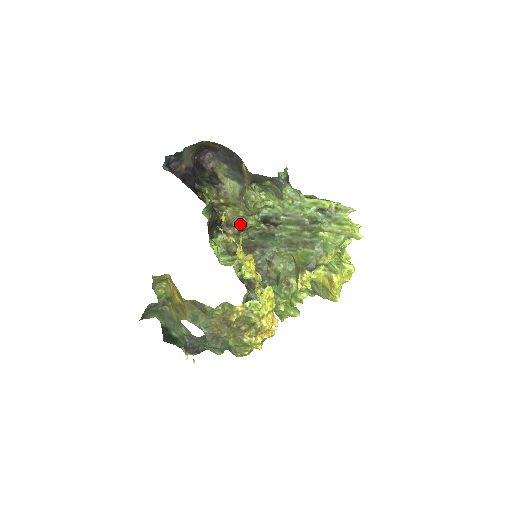
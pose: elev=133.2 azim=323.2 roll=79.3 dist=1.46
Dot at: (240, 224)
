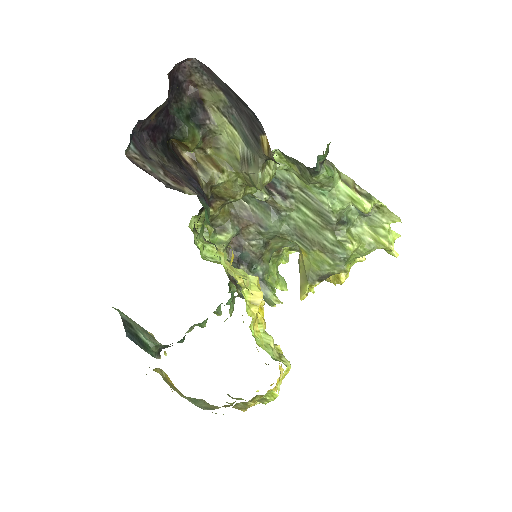
Dot at: (236, 199)
